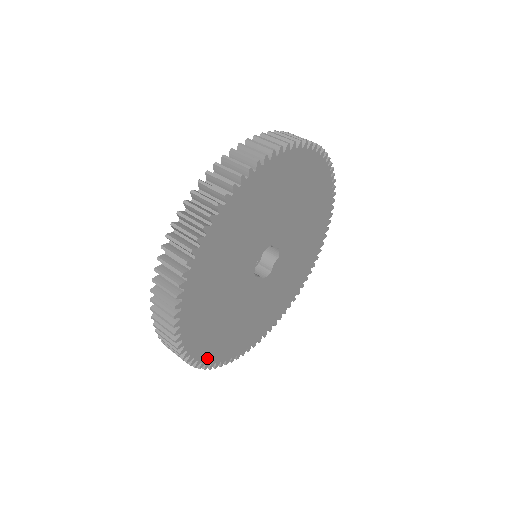
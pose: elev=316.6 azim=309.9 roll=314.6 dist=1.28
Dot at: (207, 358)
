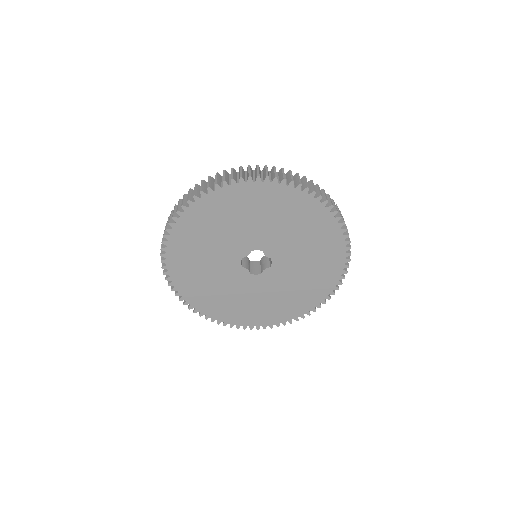
Dot at: (187, 297)
